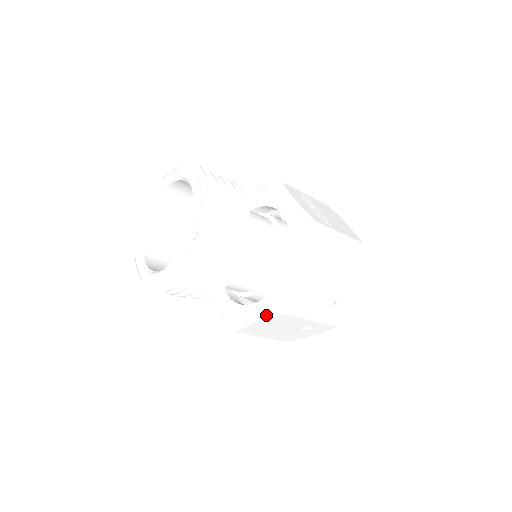
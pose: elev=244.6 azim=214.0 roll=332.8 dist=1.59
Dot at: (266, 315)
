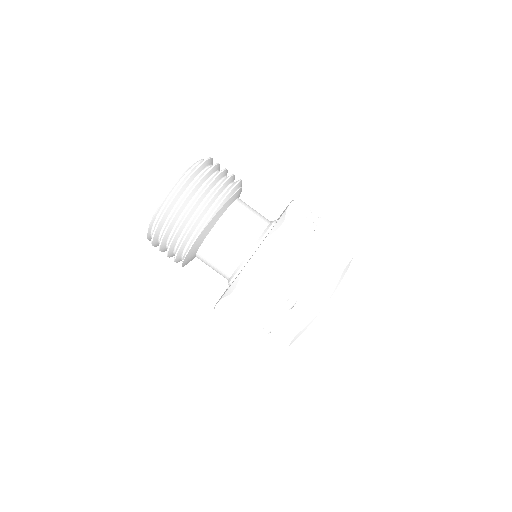
Dot at: (223, 295)
